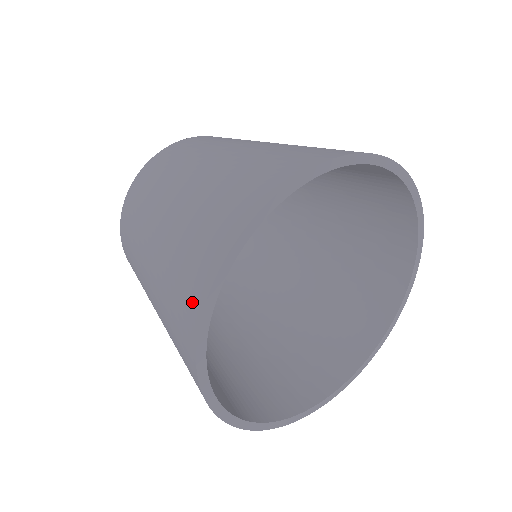
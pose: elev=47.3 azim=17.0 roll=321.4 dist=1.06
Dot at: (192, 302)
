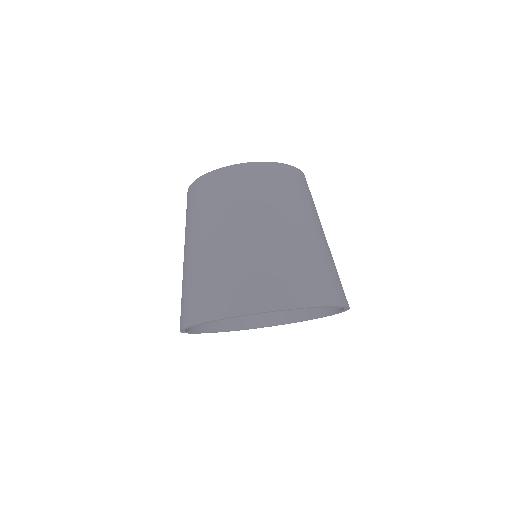
Dot at: (255, 300)
